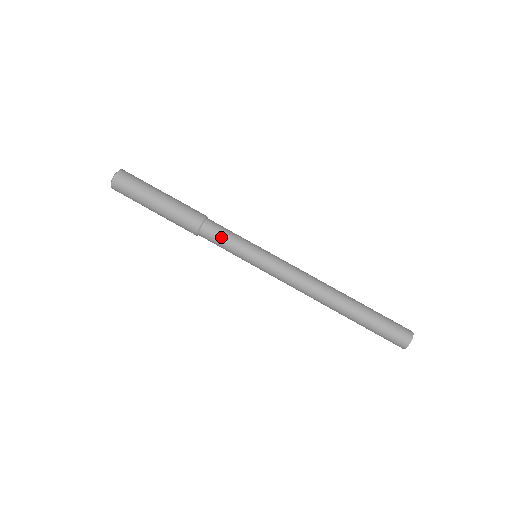
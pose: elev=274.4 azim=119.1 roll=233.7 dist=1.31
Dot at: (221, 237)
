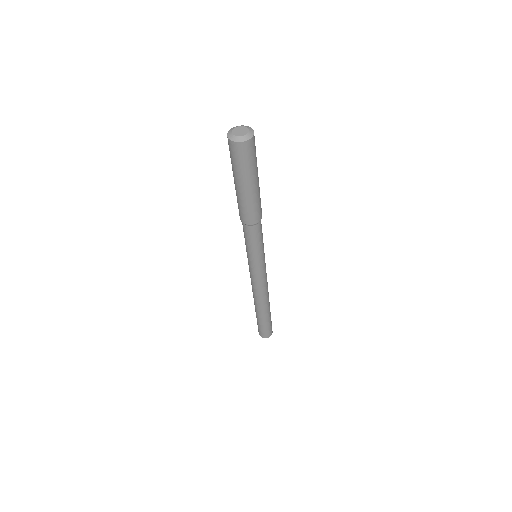
Dot at: (245, 236)
